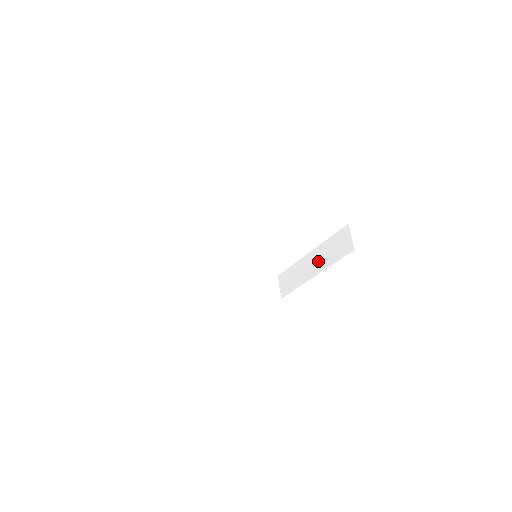
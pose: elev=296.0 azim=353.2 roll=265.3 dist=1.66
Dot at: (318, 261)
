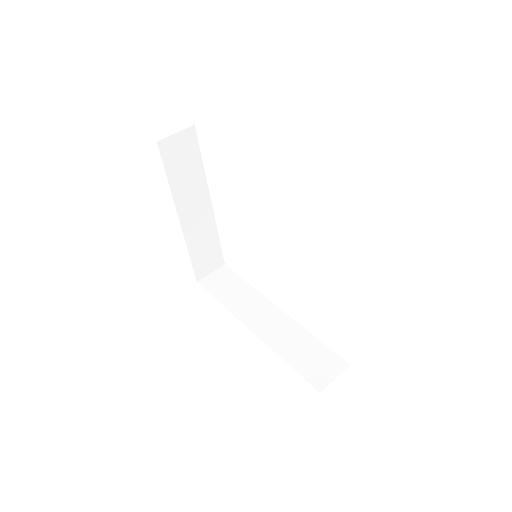
Dot at: occluded
